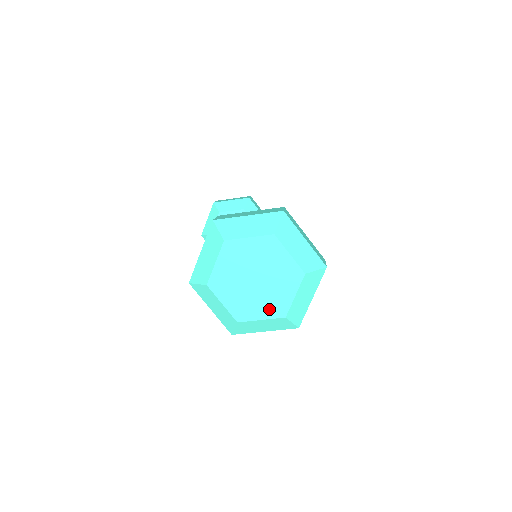
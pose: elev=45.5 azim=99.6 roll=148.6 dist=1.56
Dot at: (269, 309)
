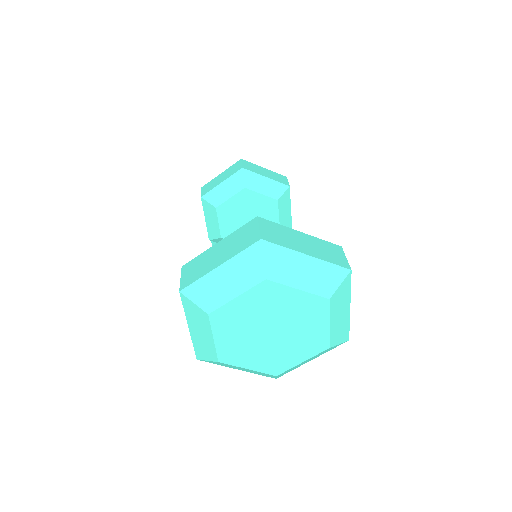
Dot at: (265, 363)
